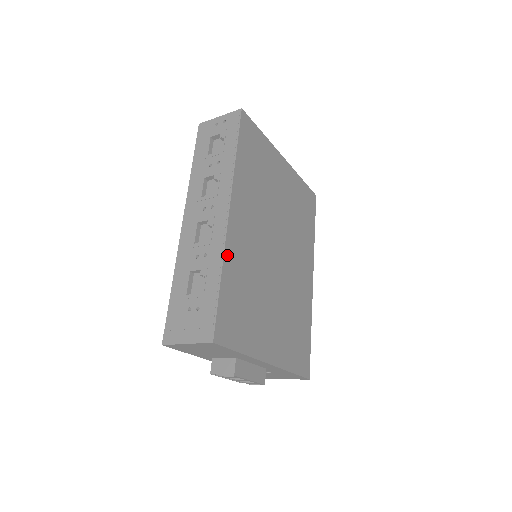
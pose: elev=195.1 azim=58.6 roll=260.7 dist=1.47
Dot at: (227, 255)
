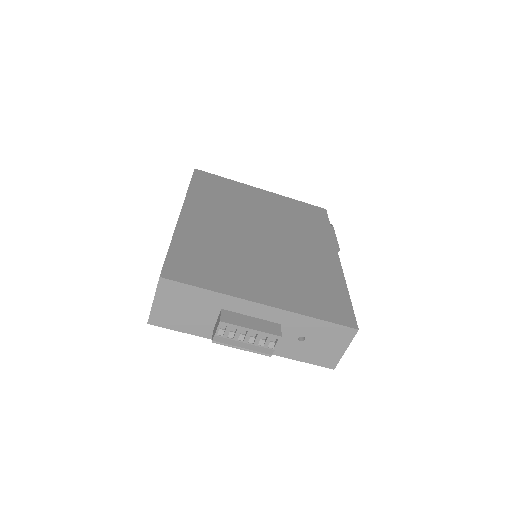
Dot at: (179, 232)
